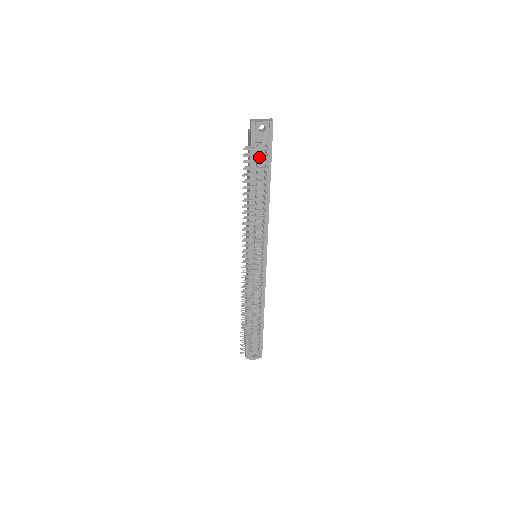
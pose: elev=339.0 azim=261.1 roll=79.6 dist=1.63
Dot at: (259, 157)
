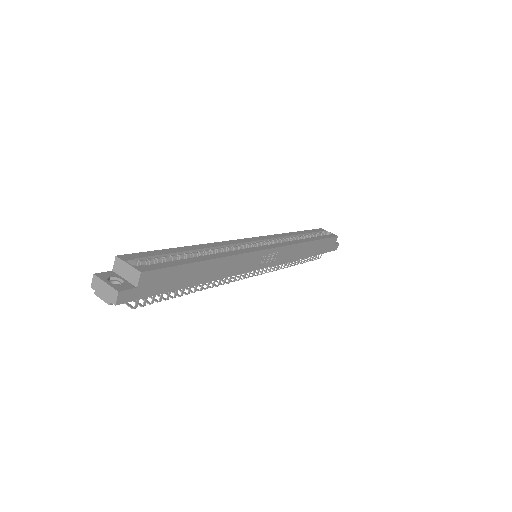
Dot at: occluded
